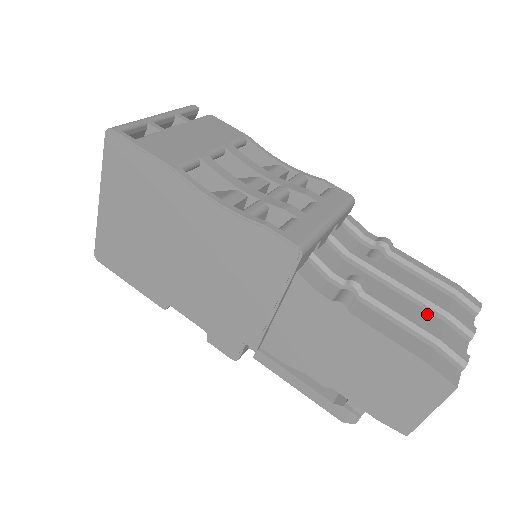
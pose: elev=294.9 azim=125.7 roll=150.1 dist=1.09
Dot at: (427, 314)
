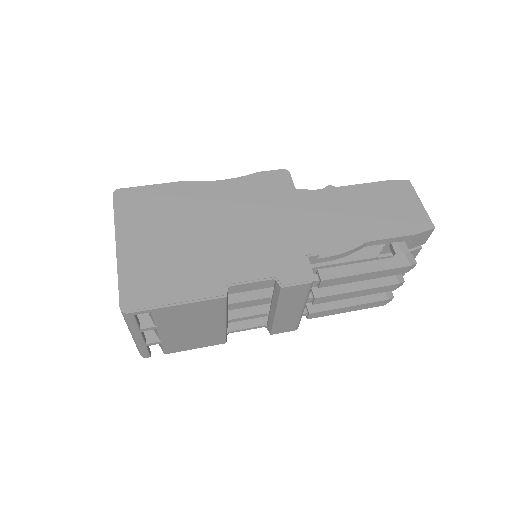
Dot at: occluded
